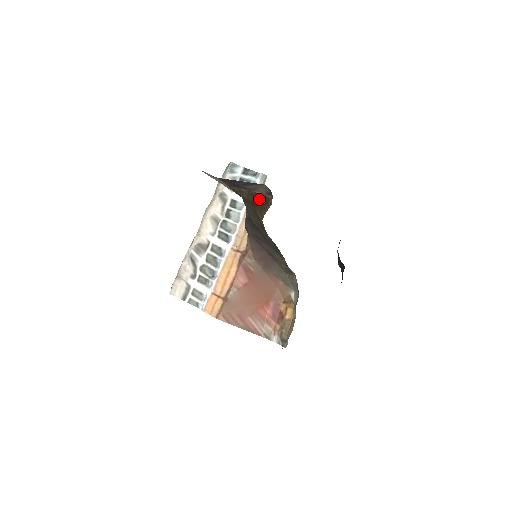
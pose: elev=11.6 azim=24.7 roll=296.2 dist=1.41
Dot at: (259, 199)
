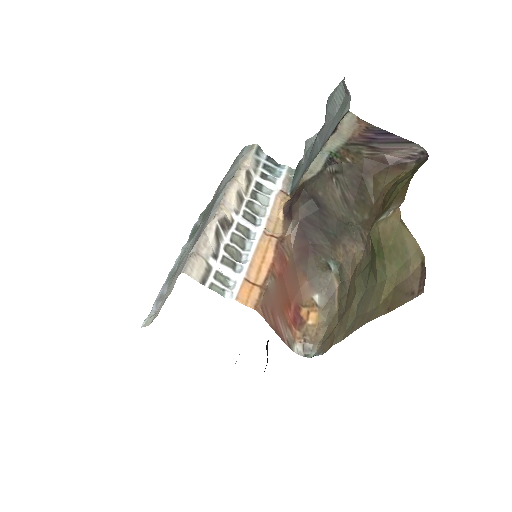
Dot at: (384, 164)
